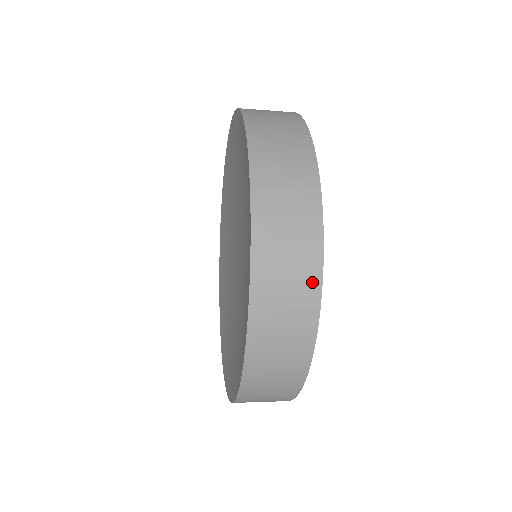
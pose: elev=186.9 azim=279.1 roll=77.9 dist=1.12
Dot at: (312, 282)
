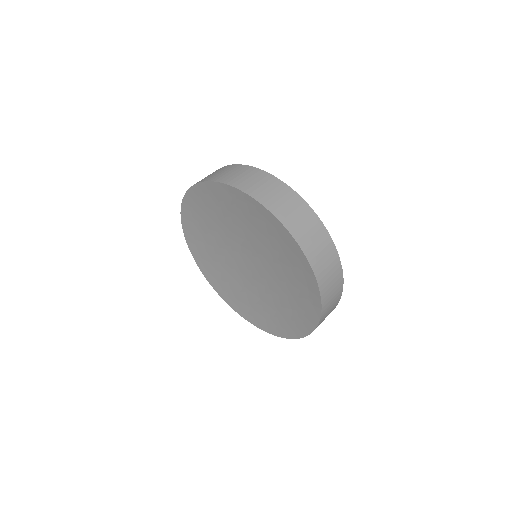
Dot at: (339, 271)
